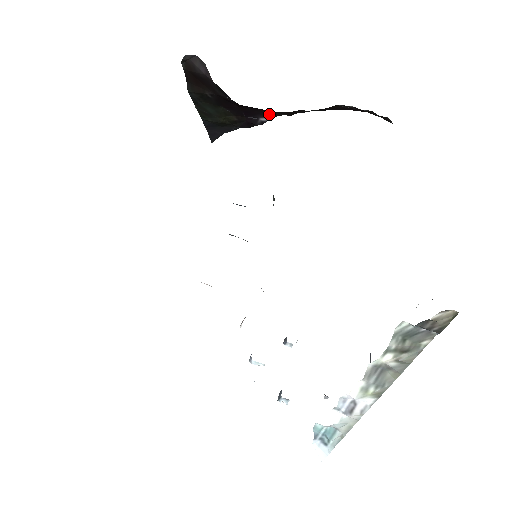
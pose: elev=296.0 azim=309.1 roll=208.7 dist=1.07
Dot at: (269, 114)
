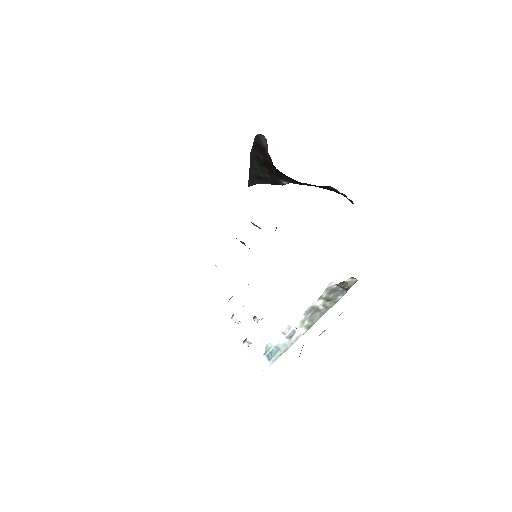
Dot at: (289, 180)
